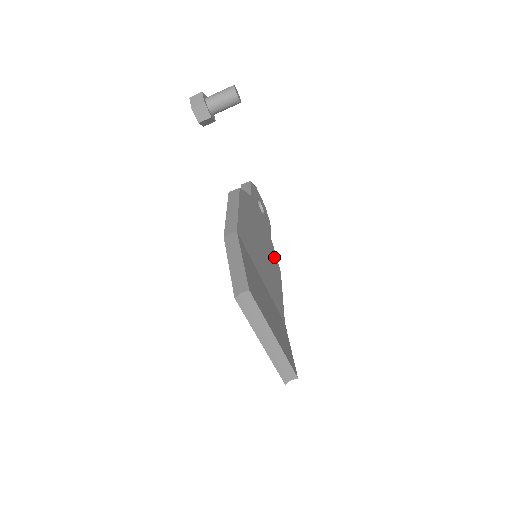
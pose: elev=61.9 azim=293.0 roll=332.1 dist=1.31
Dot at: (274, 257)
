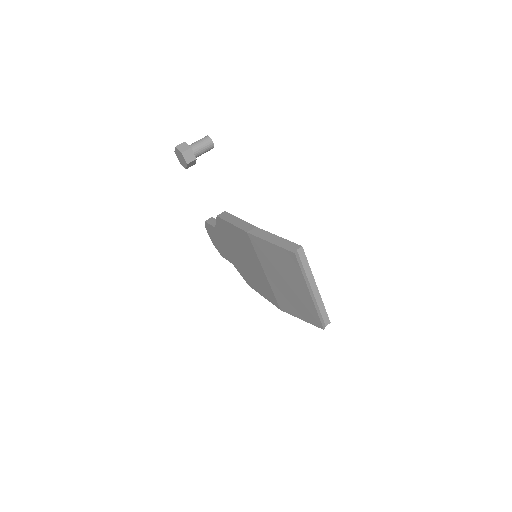
Dot at: occluded
